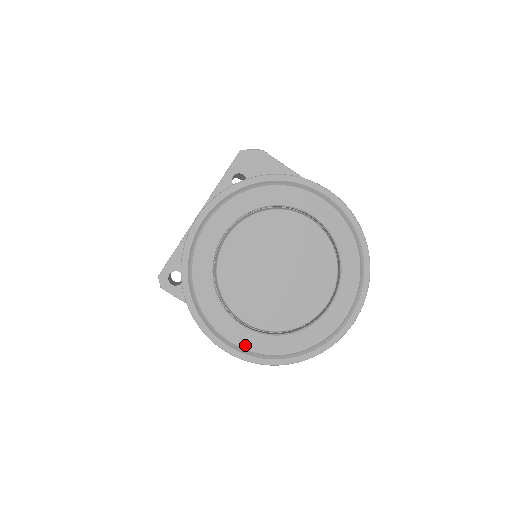
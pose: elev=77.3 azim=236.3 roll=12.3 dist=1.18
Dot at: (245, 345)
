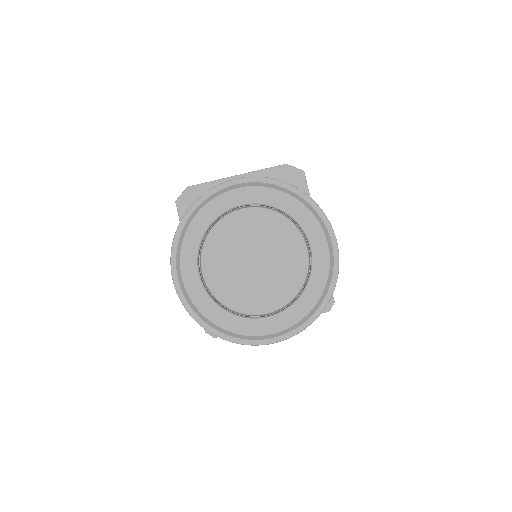
Dot at: (281, 328)
